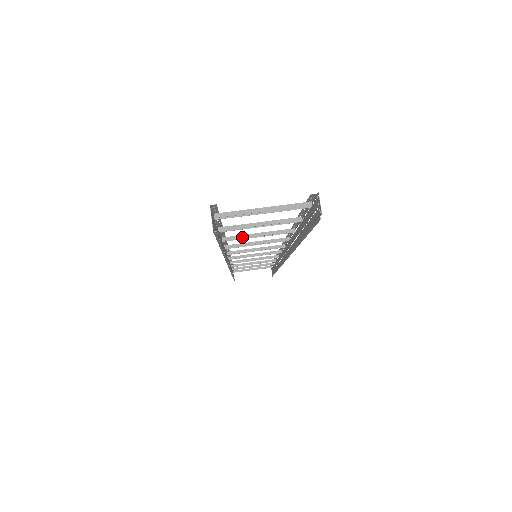
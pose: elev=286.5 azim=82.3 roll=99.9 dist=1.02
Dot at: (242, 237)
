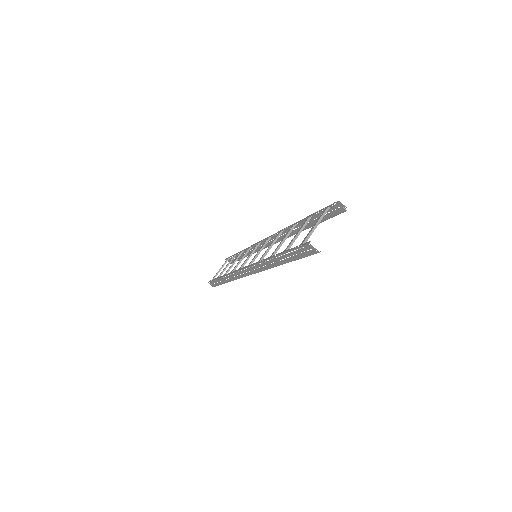
Dot at: (278, 249)
